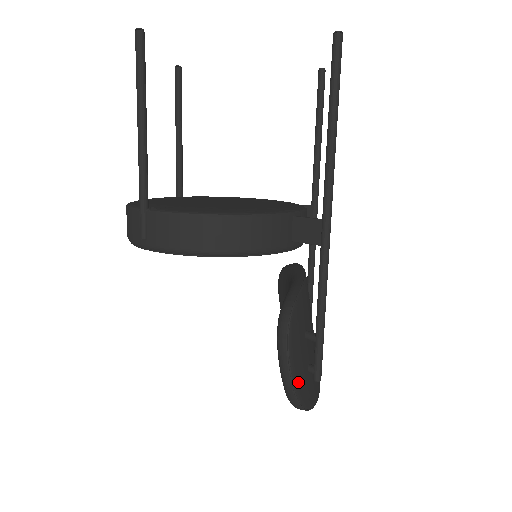
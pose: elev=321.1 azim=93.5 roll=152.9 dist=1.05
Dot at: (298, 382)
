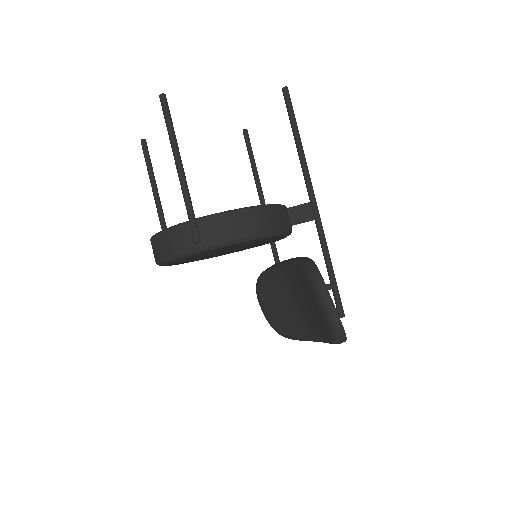
Dot at: occluded
